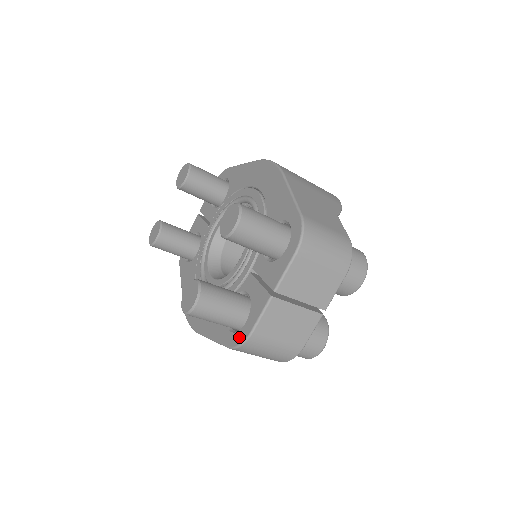
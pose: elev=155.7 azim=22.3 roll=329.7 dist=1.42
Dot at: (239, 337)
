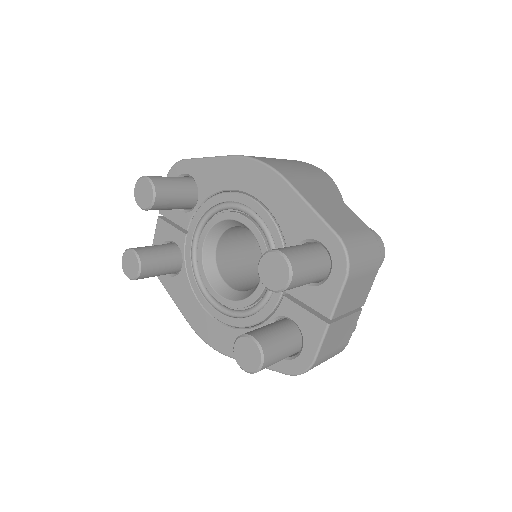
Dot at: (299, 365)
